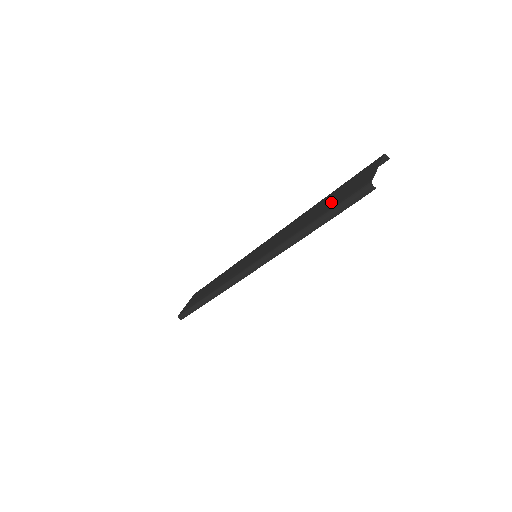
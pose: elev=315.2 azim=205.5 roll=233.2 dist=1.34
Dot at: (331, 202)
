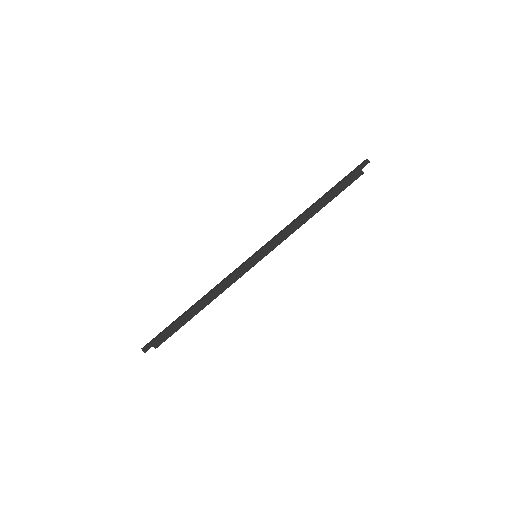
Dot at: occluded
